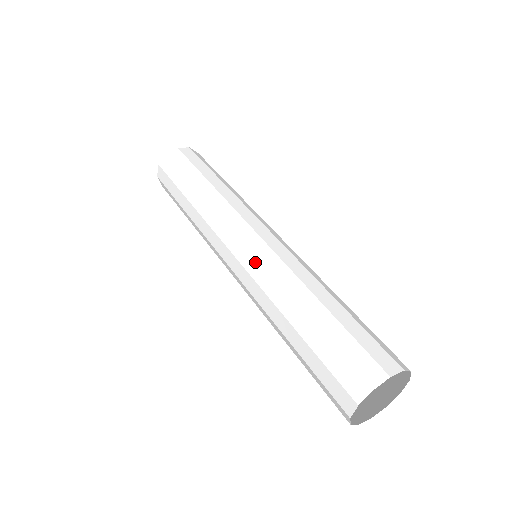
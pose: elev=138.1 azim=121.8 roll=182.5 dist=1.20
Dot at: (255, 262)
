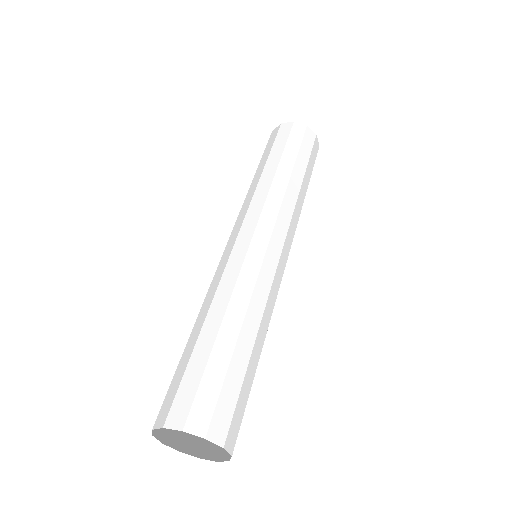
Dot at: (226, 259)
